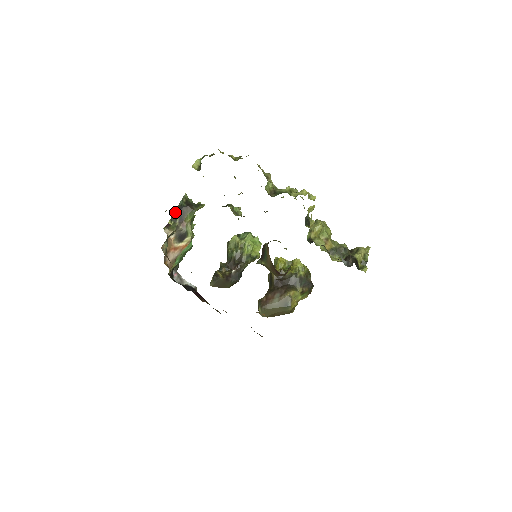
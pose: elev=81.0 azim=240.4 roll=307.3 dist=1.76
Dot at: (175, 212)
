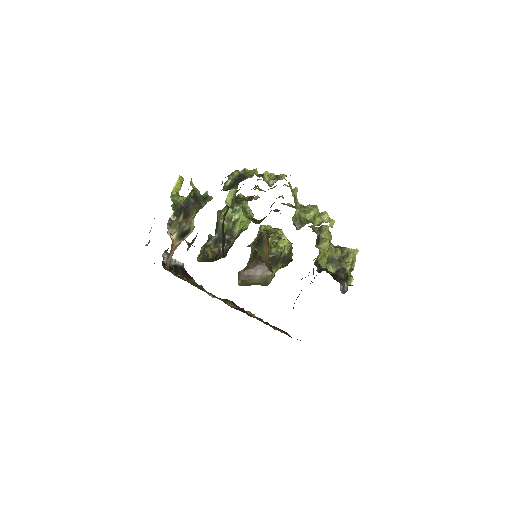
Dot at: (180, 207)
